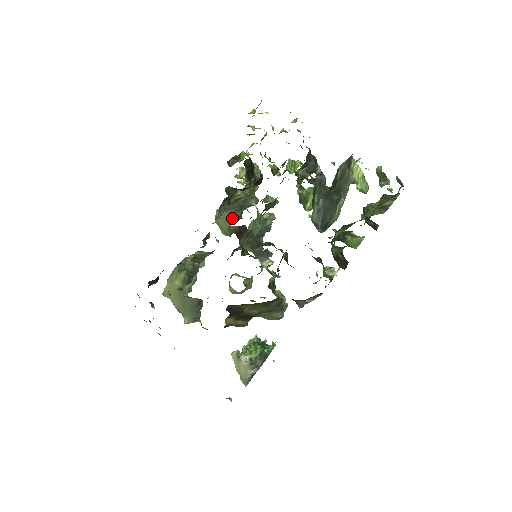
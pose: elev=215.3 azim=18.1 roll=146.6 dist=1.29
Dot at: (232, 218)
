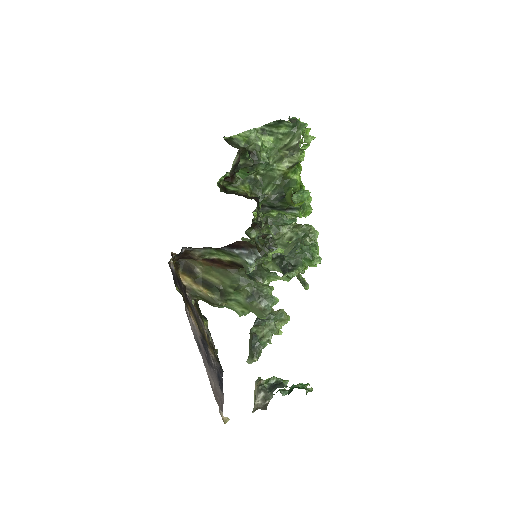
Dot at: occluded
